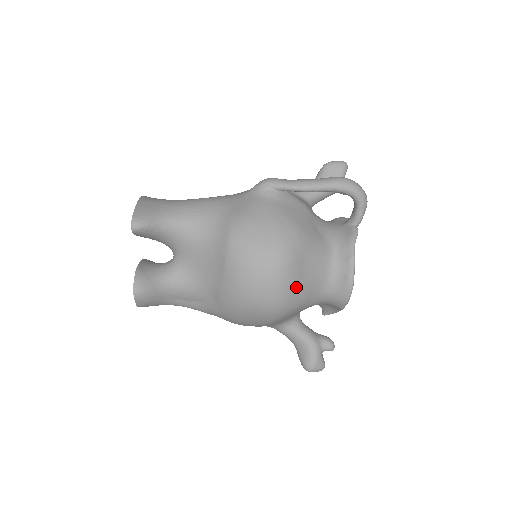
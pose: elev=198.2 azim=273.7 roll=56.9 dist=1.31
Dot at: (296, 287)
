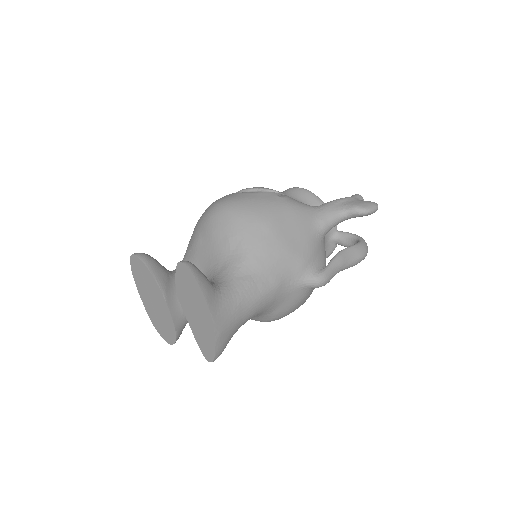
Dot at: occluded
